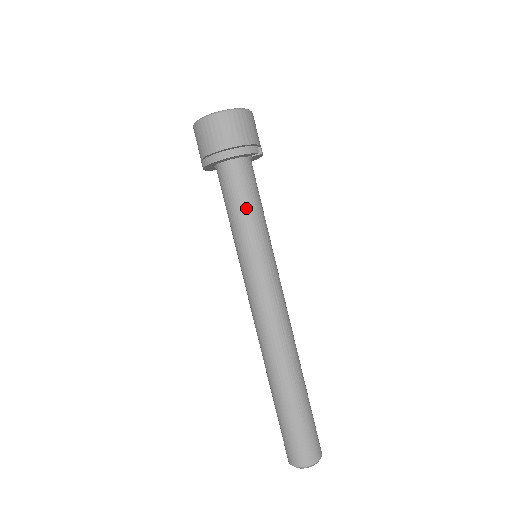
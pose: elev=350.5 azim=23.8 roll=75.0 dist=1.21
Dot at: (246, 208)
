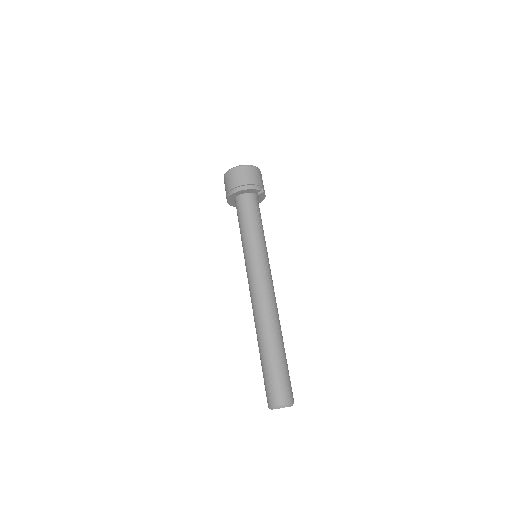
Dot at: (250, 222)
